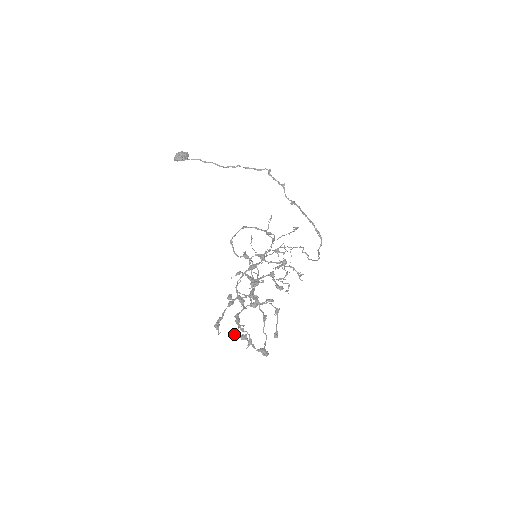
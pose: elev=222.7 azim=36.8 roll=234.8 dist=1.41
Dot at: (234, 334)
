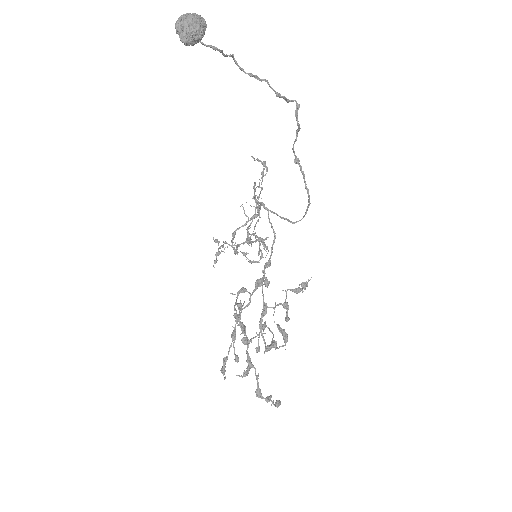
Dot at: (258, 395)
